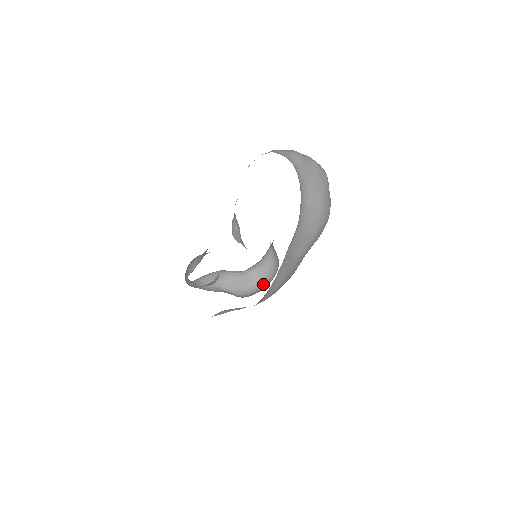
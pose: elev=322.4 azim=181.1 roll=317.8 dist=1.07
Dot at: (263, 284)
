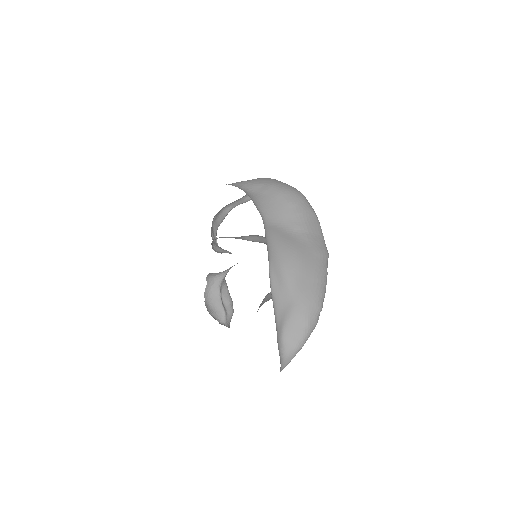
Dot at: occluded
